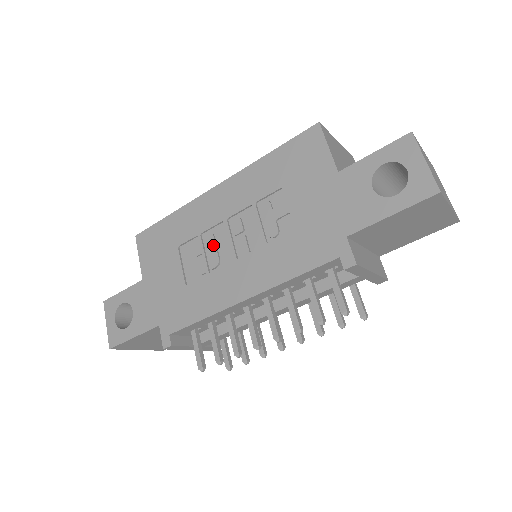
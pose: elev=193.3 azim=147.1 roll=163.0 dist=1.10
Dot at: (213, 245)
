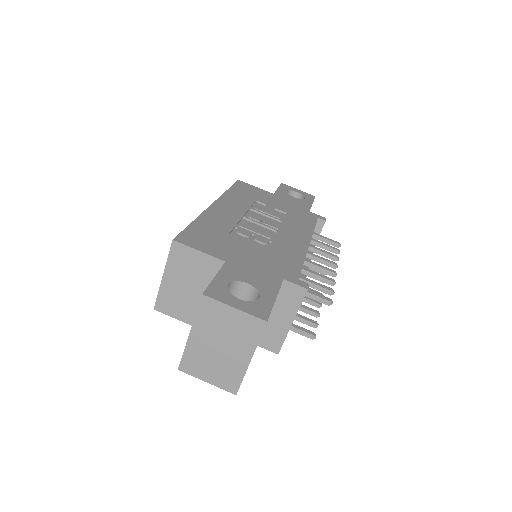
Dot at: (254, 228)
